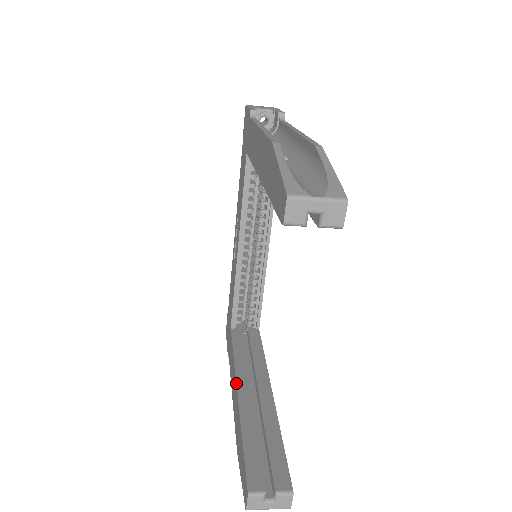
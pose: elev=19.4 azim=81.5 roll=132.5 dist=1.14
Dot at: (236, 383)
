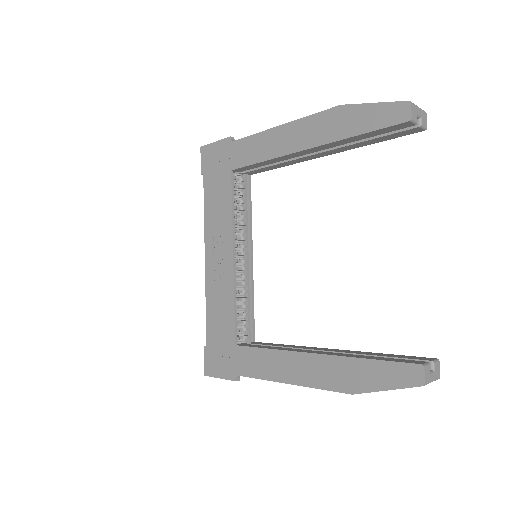
Dot at: (304, 352)
